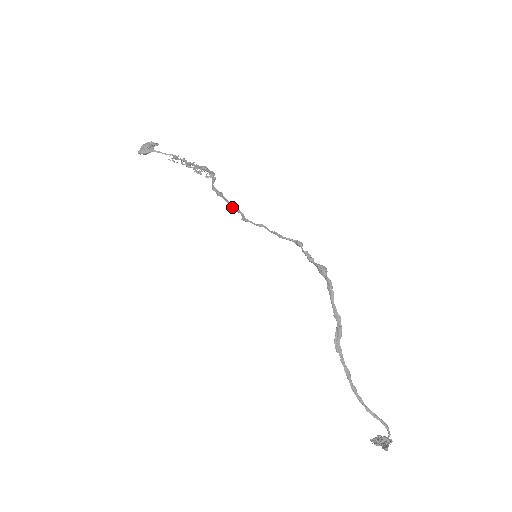
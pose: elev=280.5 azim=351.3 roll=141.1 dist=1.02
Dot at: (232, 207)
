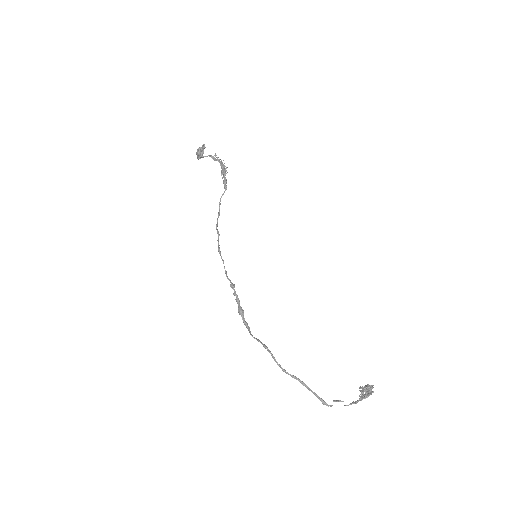
Dot at: (218, 235)
